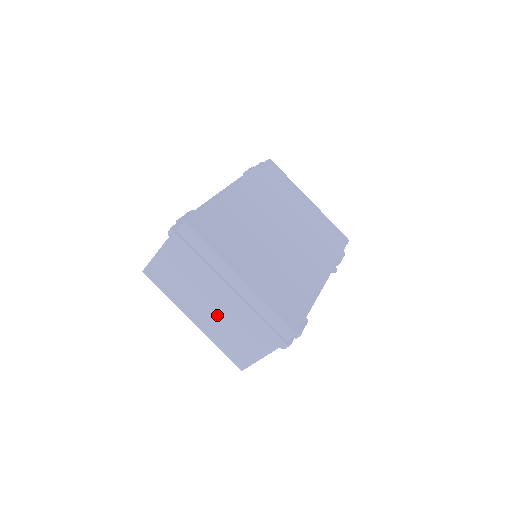
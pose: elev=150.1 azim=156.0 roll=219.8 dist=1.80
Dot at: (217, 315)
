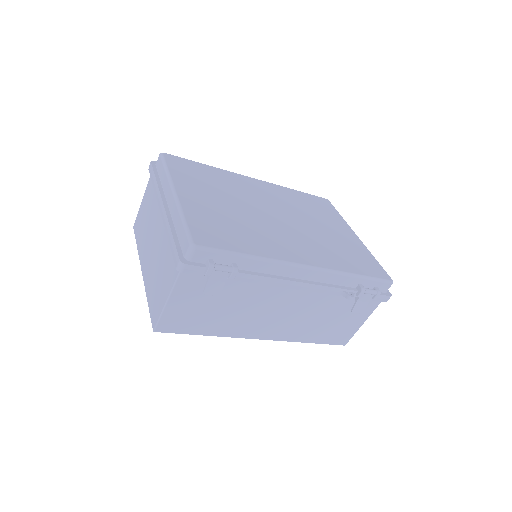
Dot at: (154, 252)
